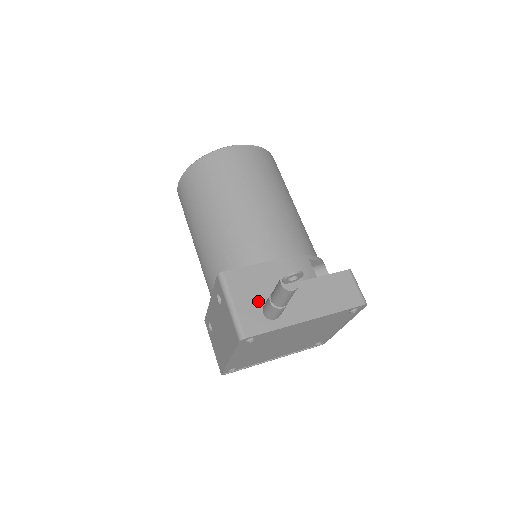
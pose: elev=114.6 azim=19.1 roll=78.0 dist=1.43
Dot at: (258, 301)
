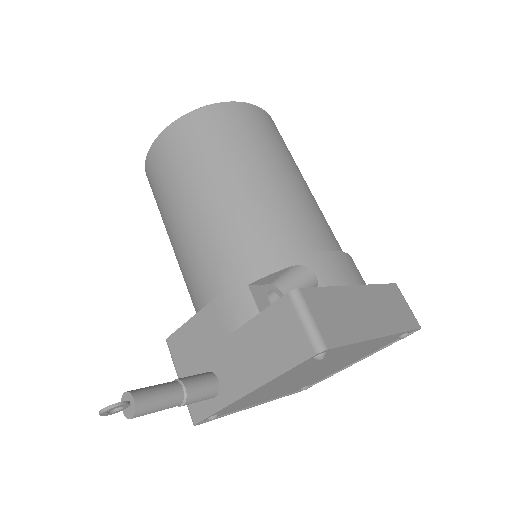
Dot at: (198, 373)
